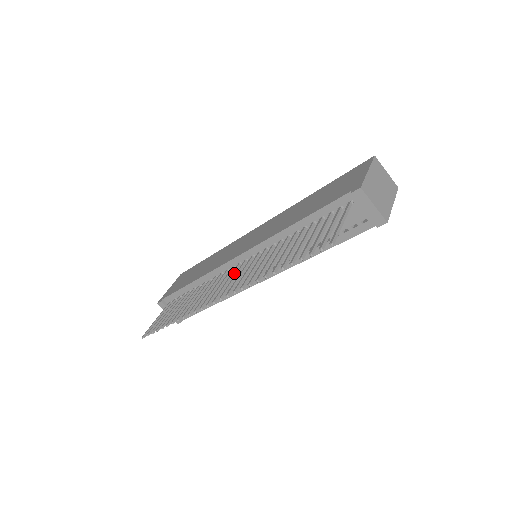
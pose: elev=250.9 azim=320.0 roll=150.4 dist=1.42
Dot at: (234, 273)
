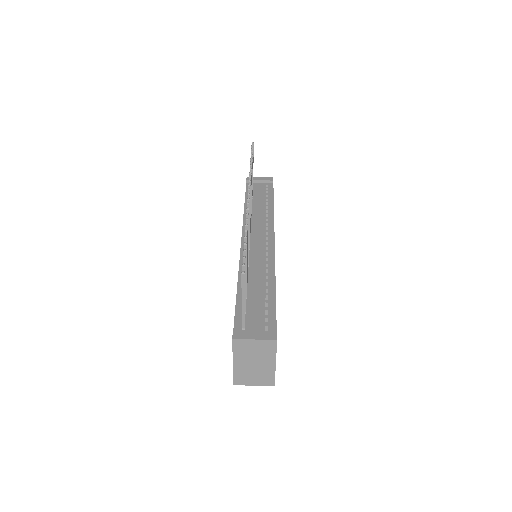
Dot at: occluded
